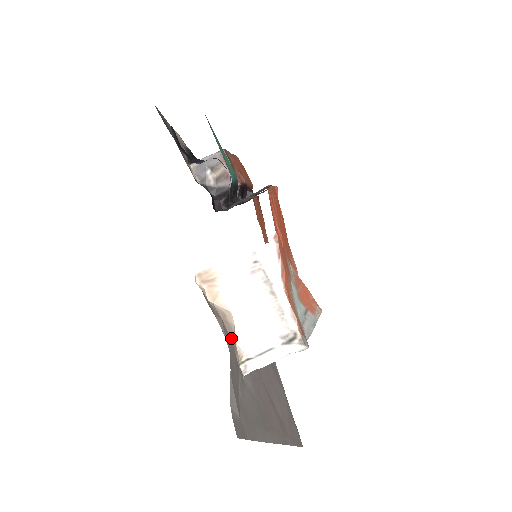
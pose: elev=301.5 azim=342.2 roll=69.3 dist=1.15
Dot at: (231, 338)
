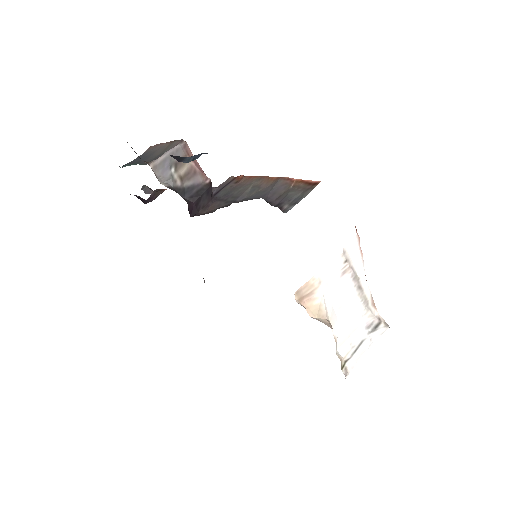
Dot at: occluded
